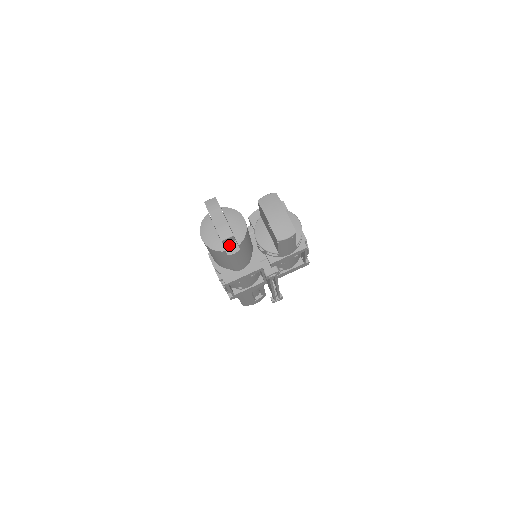
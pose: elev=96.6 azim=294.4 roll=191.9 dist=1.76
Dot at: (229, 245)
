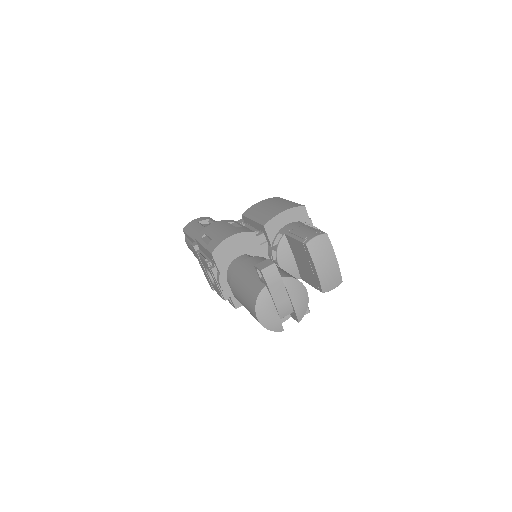
Dot at: occluded
